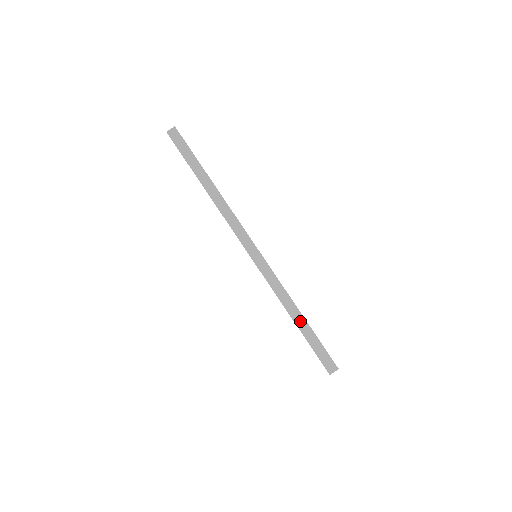
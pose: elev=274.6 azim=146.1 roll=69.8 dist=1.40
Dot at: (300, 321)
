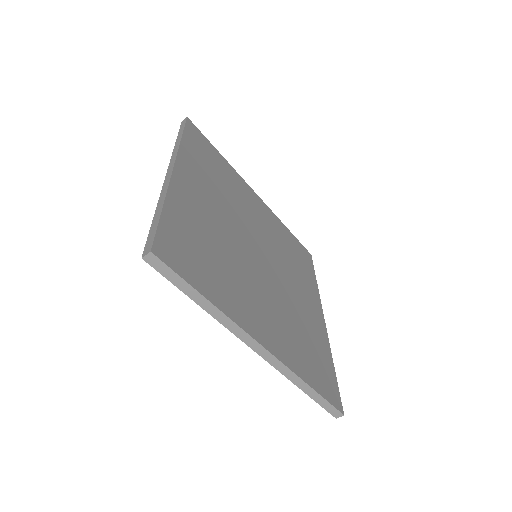
Dot at: (311, 392)
